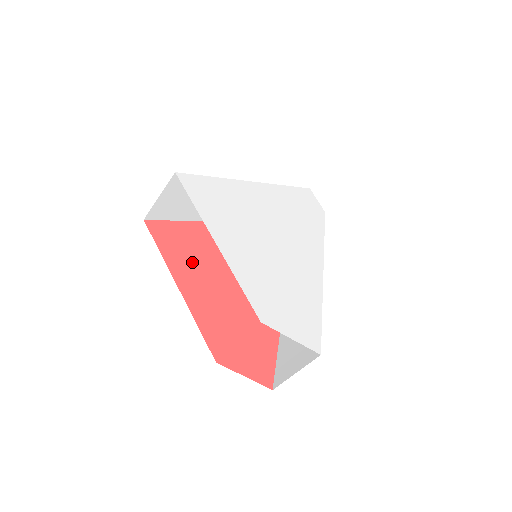
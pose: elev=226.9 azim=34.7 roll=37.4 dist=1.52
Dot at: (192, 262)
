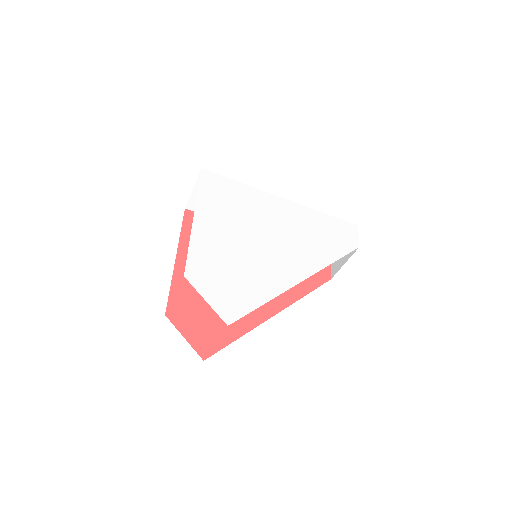
Dot at: occluded
